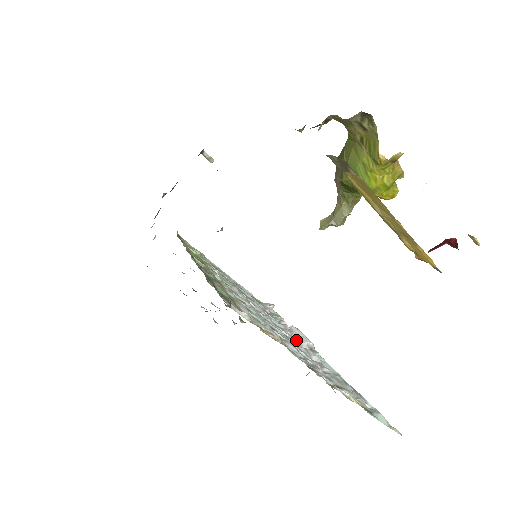
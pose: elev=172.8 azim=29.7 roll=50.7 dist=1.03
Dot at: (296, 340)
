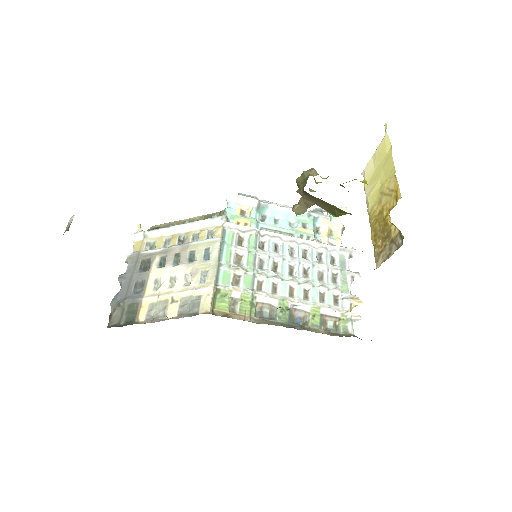
Dot at: (290, 242)
